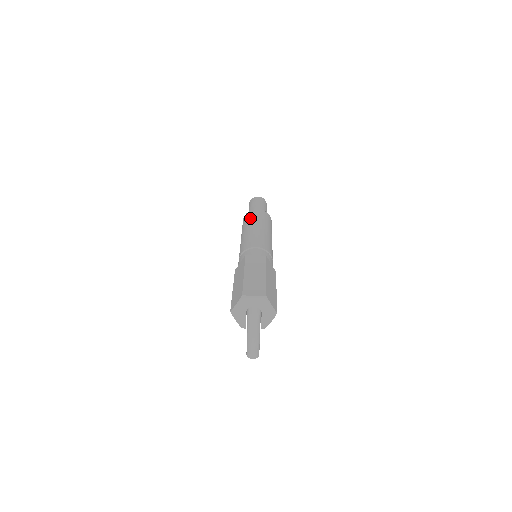
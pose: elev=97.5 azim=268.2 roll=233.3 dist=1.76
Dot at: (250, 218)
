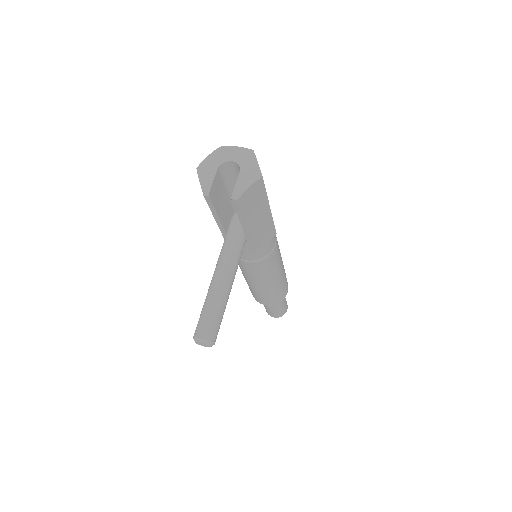
Dot at: occluded
